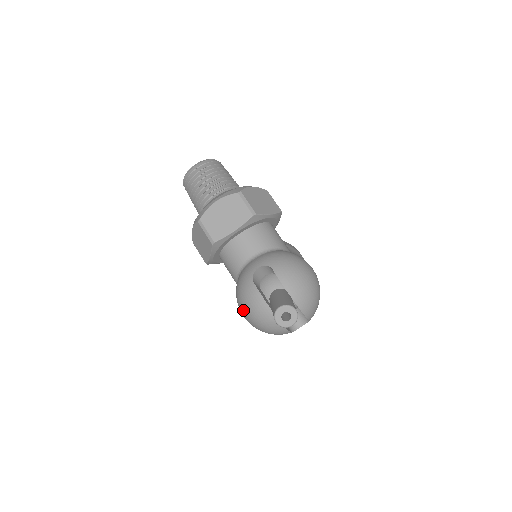
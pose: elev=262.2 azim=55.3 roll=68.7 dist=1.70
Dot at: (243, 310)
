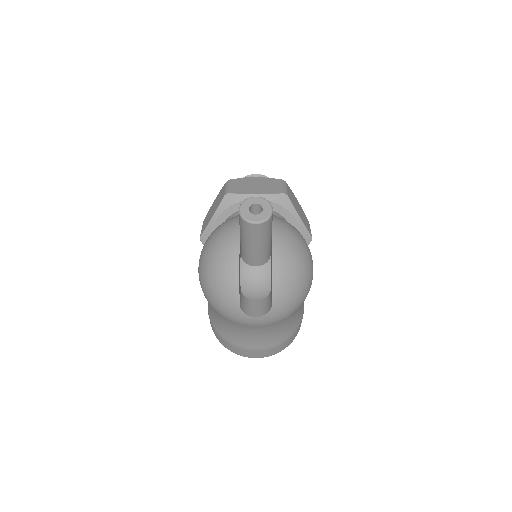
Dot at: (206, 243)
